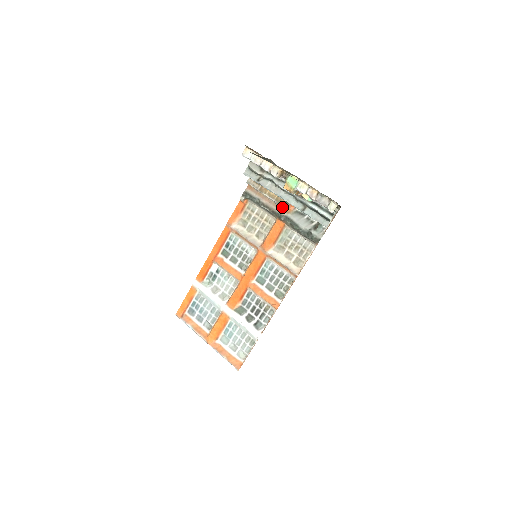
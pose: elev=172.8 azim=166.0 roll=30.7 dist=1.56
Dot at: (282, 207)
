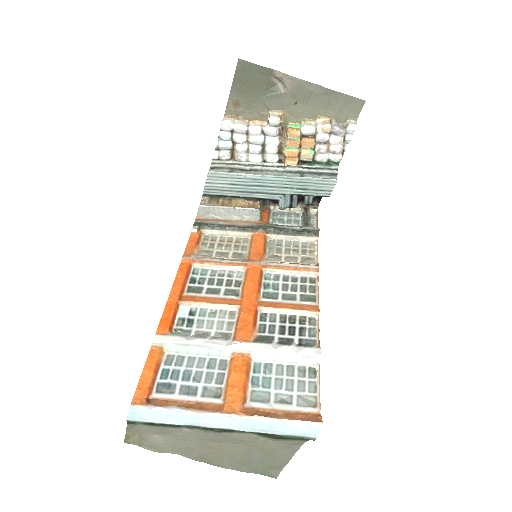
Dot at: (255, 218)
